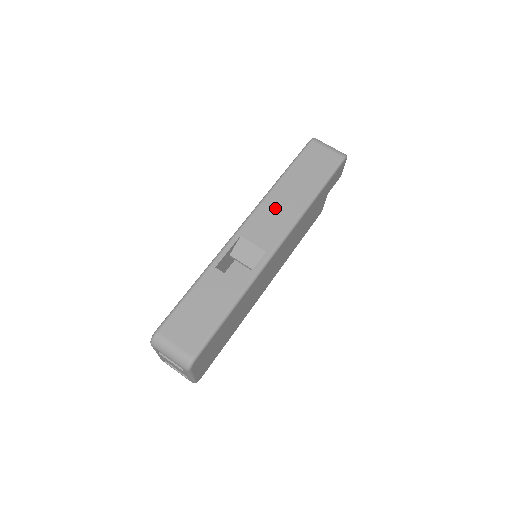
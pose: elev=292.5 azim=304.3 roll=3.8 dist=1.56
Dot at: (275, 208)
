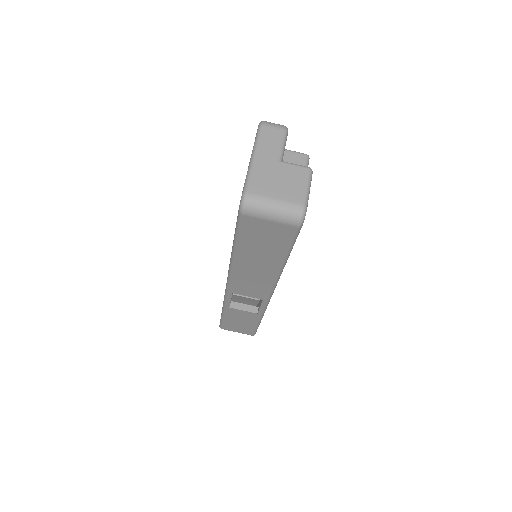
Dot at: (248, 277)
